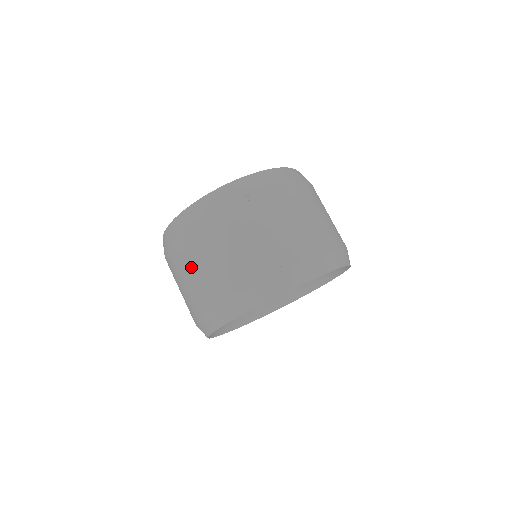
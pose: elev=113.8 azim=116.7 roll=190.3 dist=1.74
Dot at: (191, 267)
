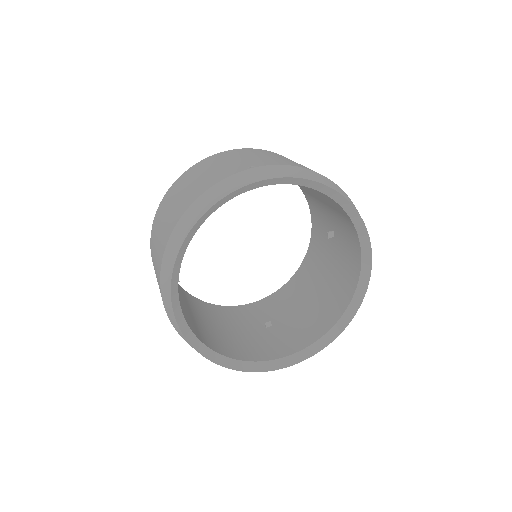
Dot at: (163, 217)
